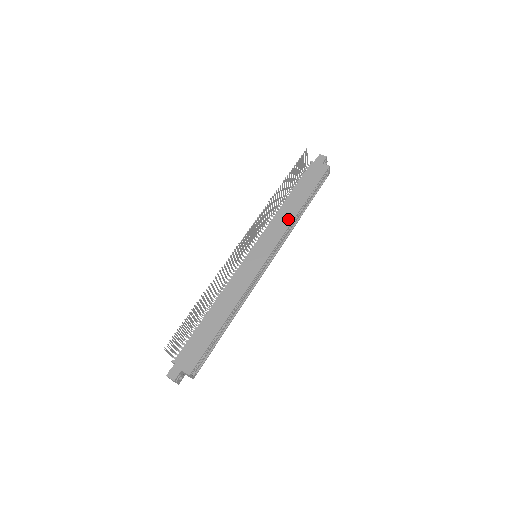
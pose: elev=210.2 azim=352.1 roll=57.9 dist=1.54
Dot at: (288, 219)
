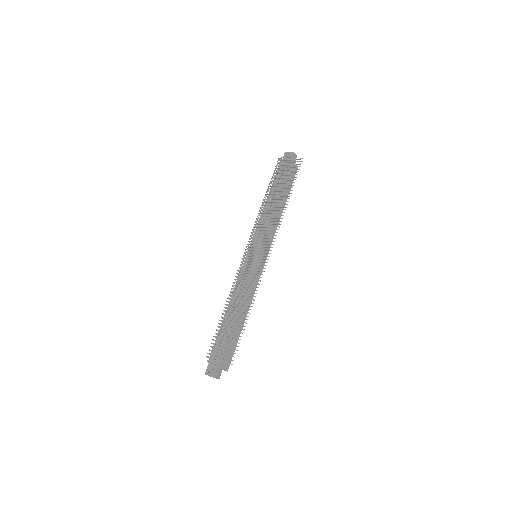
Dot at: occluded
